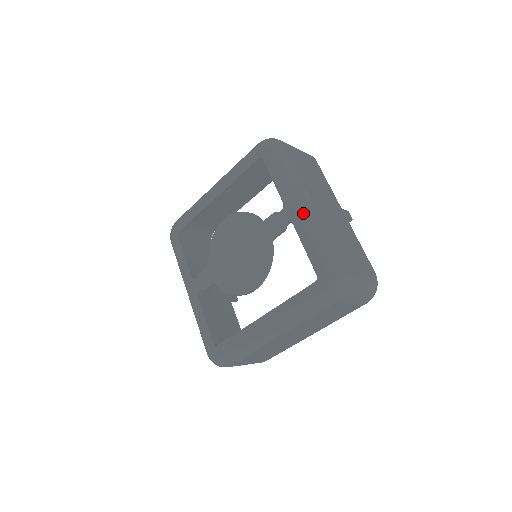
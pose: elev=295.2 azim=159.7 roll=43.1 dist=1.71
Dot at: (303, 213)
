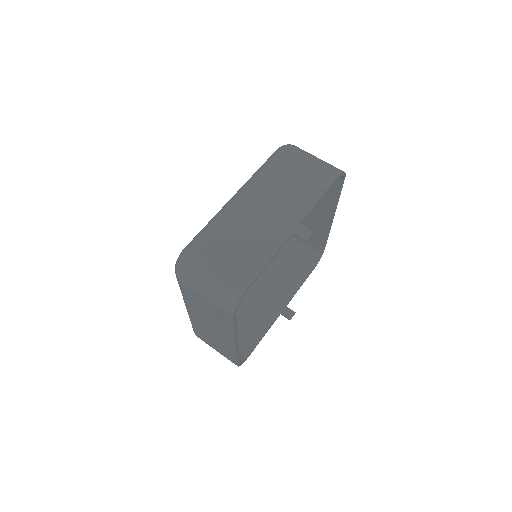
Dot at: (227, 202)
